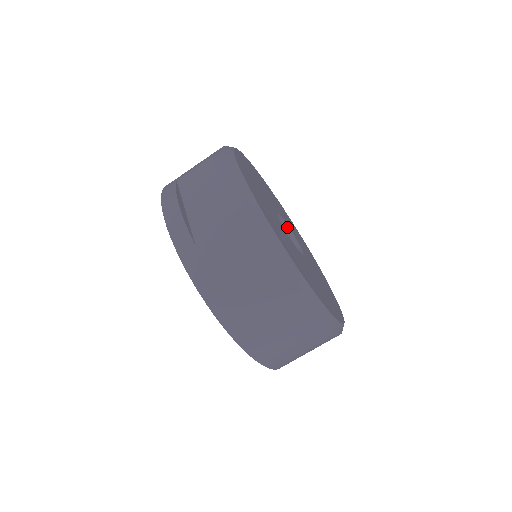
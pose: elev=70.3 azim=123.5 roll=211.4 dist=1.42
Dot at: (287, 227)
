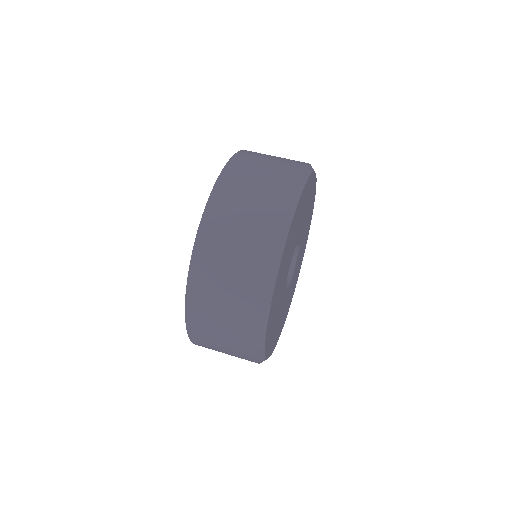
Dot at: (288, 285)
